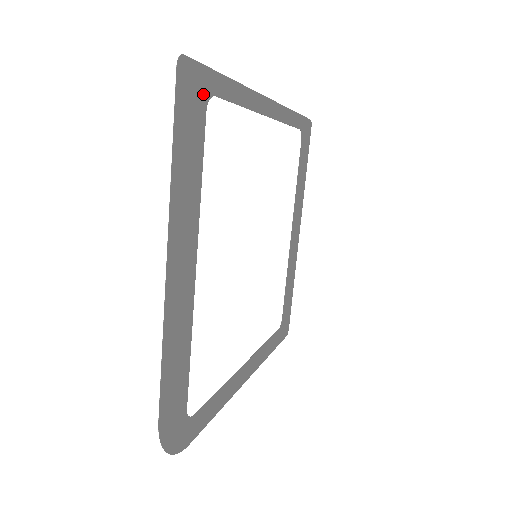
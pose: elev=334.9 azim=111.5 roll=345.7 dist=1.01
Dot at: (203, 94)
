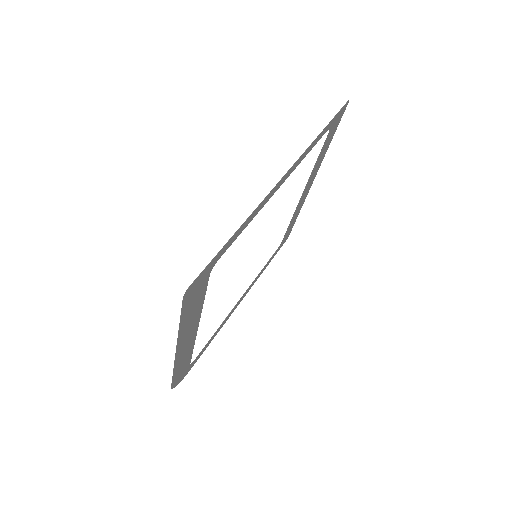
Dot at: (207, 274)
